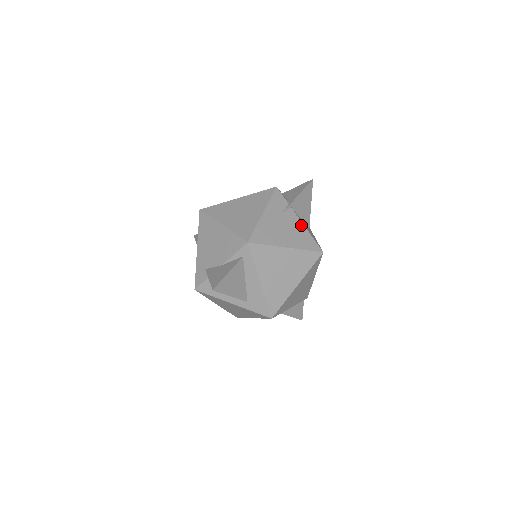
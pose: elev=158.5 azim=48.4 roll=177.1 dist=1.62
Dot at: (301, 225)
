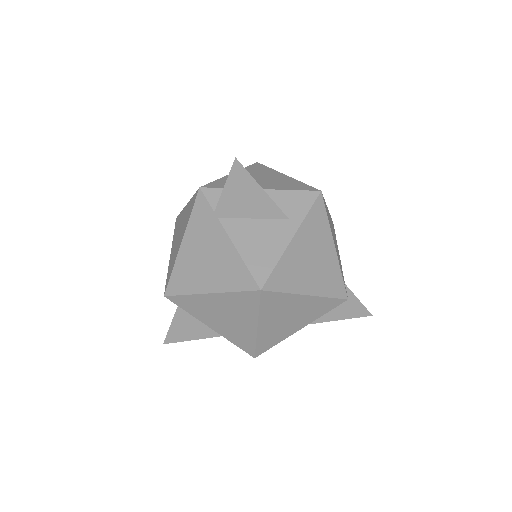
Dot at: (230, 248)
